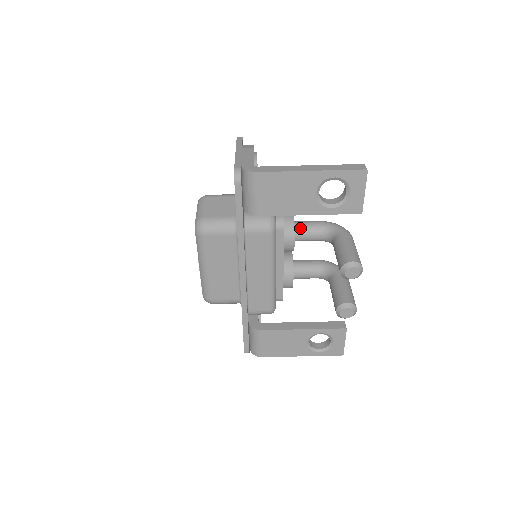
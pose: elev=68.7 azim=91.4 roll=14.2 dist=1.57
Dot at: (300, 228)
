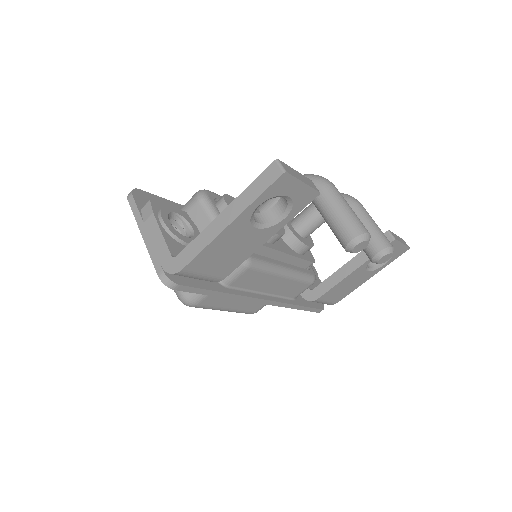
Dot at: occluded
